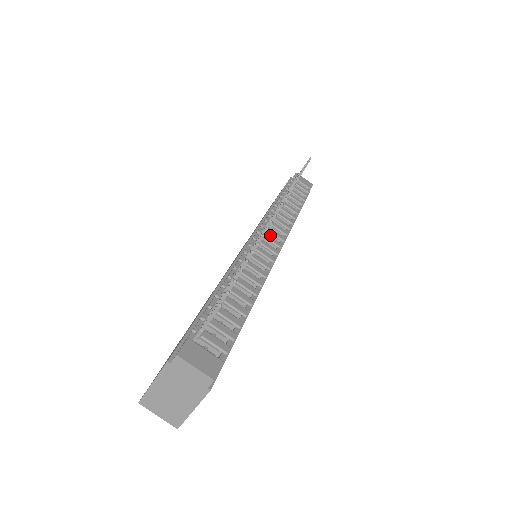
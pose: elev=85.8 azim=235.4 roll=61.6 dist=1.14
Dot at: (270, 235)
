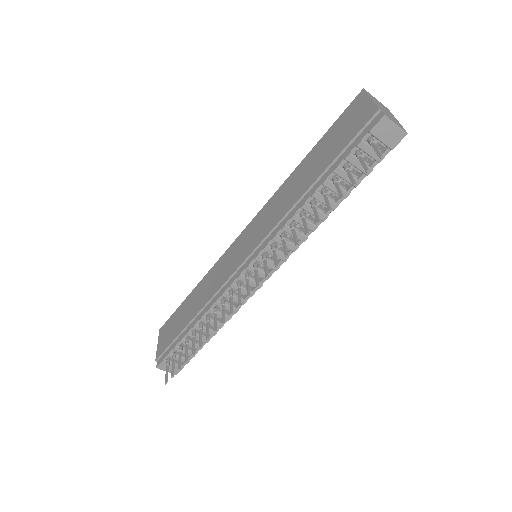
Dot at: (263, 264)
